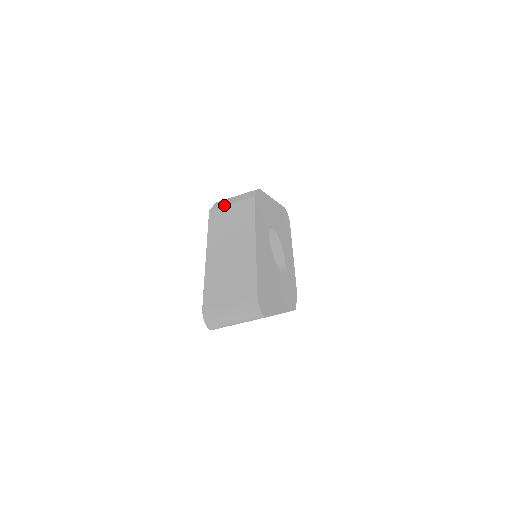
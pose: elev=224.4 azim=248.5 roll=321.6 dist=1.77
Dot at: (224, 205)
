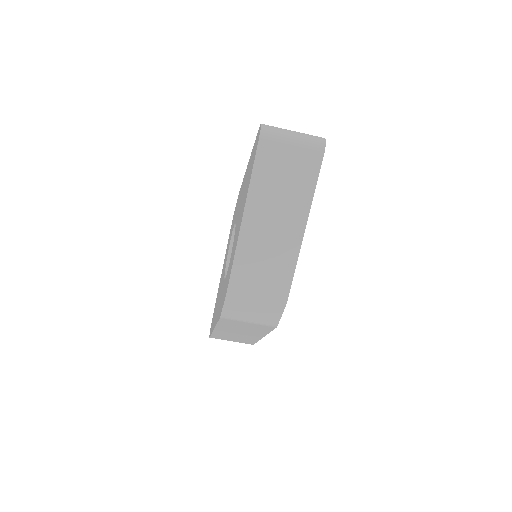
Dot at: occluded
